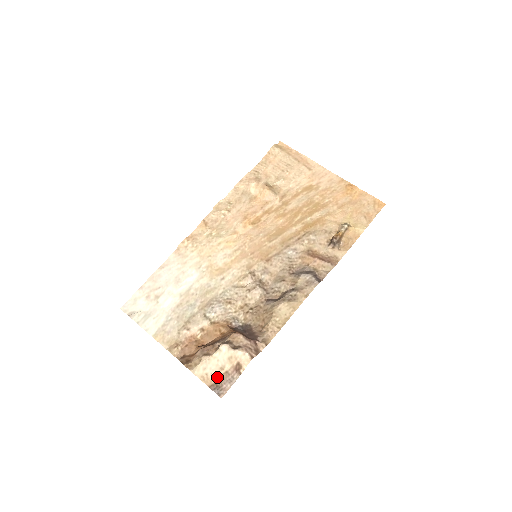
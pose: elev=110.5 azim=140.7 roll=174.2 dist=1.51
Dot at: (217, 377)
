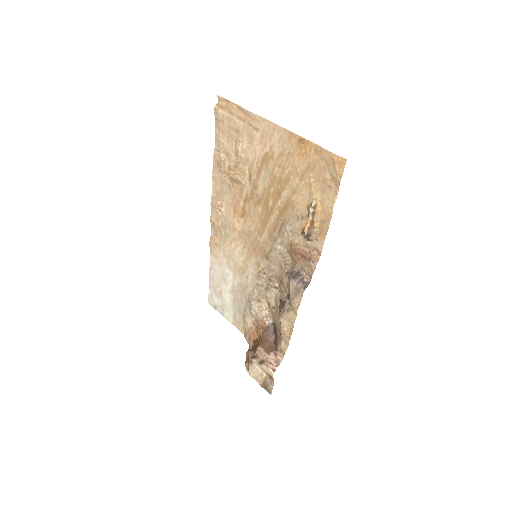
Dot at: (262, 380)
